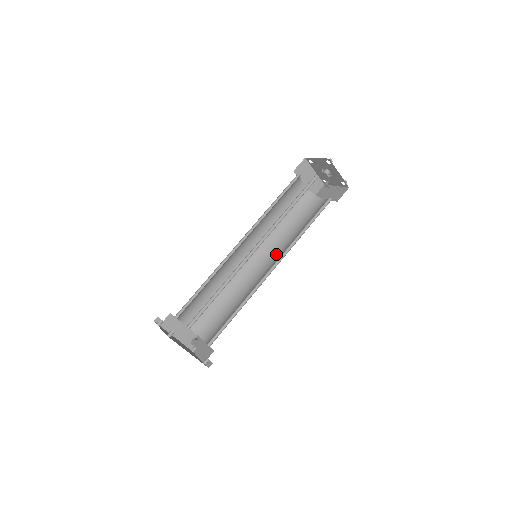
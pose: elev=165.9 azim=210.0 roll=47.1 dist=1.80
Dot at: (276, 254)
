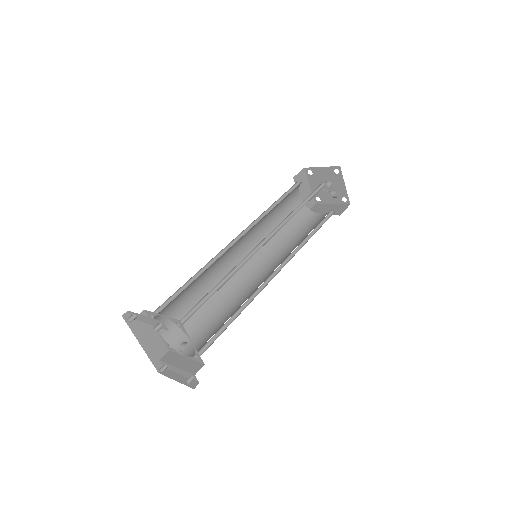
Dot at: (273, 261)
